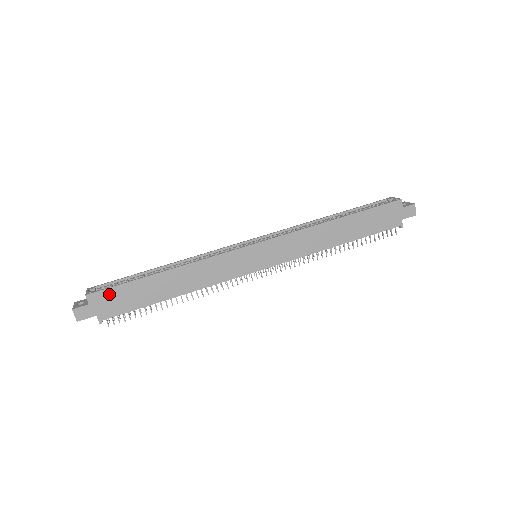
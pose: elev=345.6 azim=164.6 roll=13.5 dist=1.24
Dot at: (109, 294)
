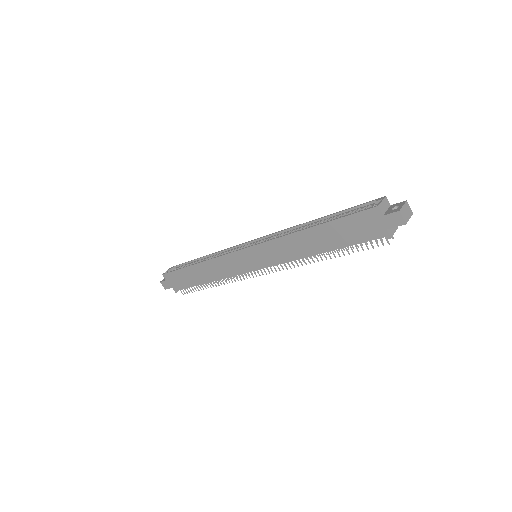
Dot at: (173, 275)
